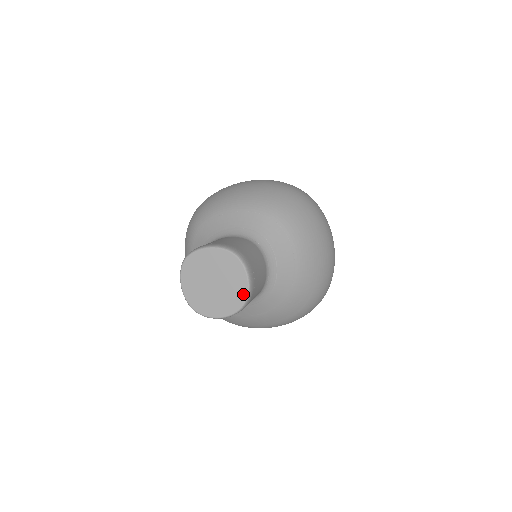
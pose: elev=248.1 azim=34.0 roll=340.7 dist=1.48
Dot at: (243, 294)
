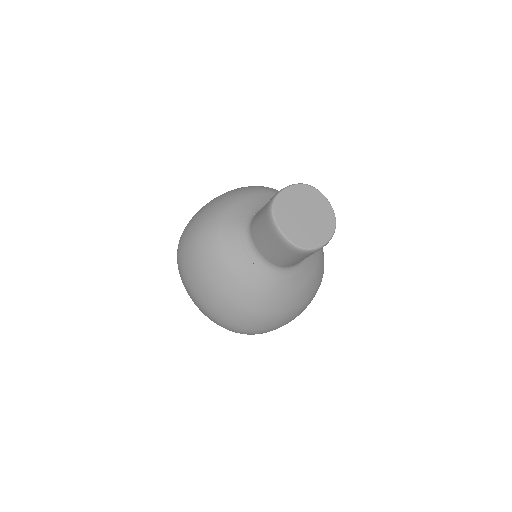
Dot at: (331, 213)
